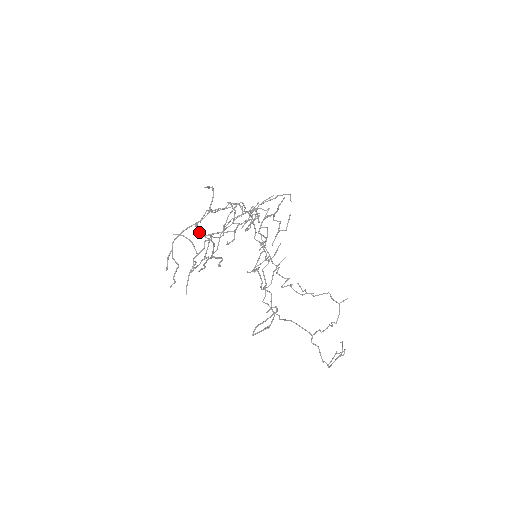
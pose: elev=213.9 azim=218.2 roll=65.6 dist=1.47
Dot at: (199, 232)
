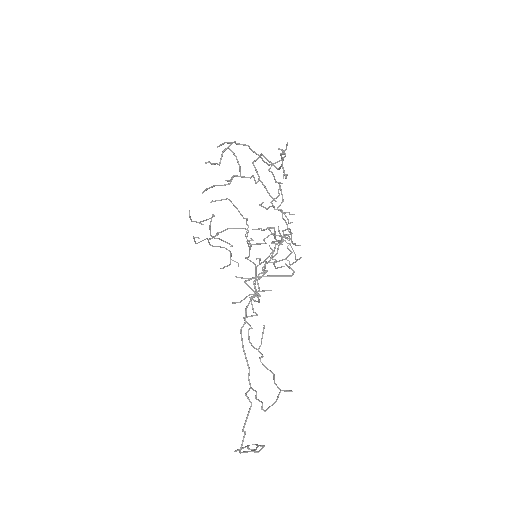
Dot at: occluded
